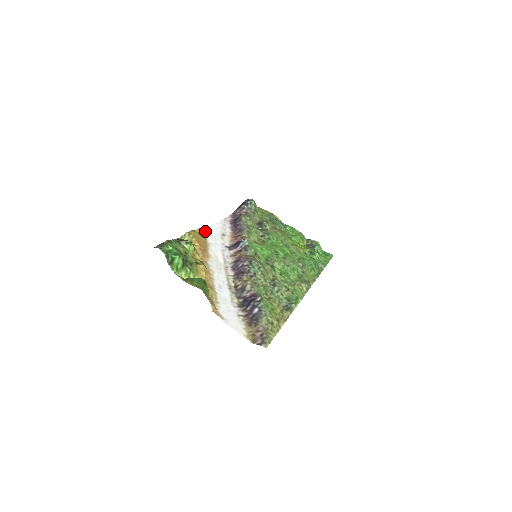
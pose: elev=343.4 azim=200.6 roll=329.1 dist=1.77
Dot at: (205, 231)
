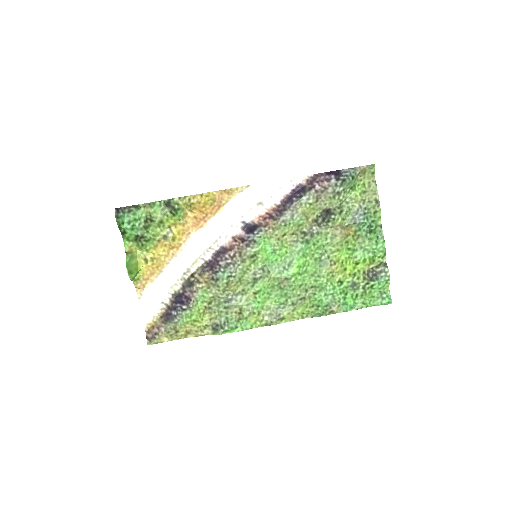
Dot at: (236, 191)
